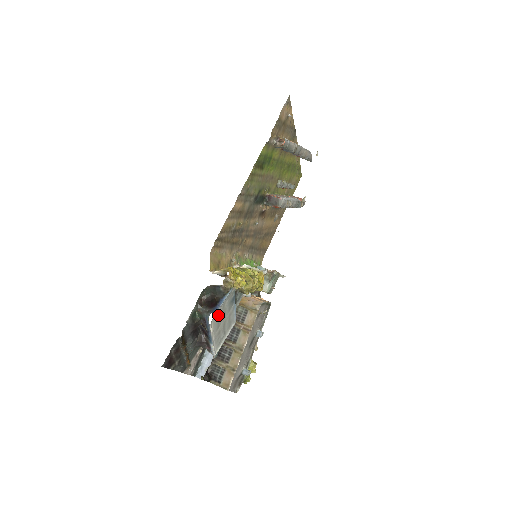
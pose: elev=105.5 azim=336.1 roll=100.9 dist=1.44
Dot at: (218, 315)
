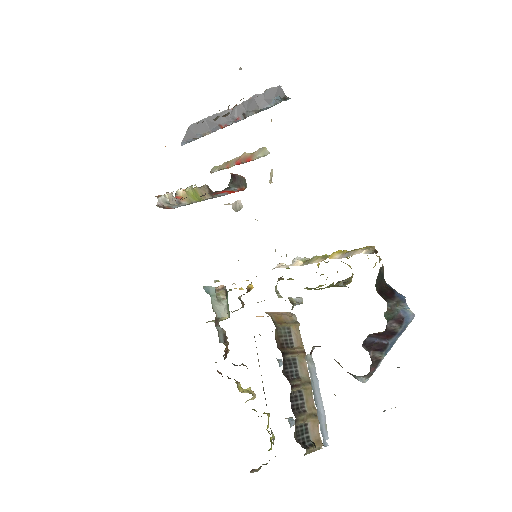
Dot at: occluded
